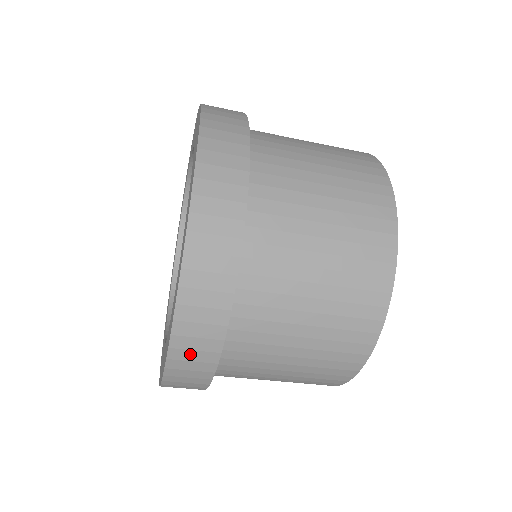
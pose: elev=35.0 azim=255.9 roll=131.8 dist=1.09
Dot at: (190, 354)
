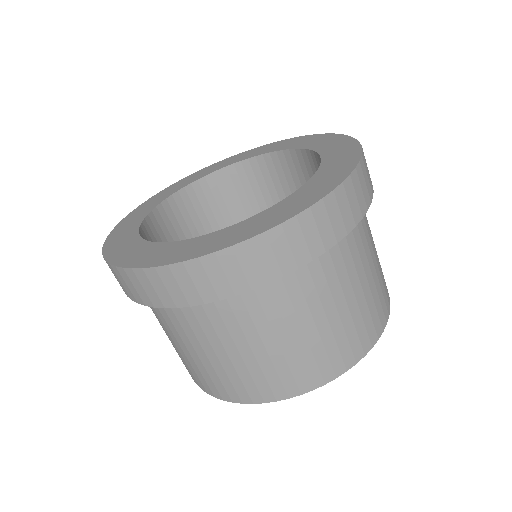
Dot at: (218, 273)
